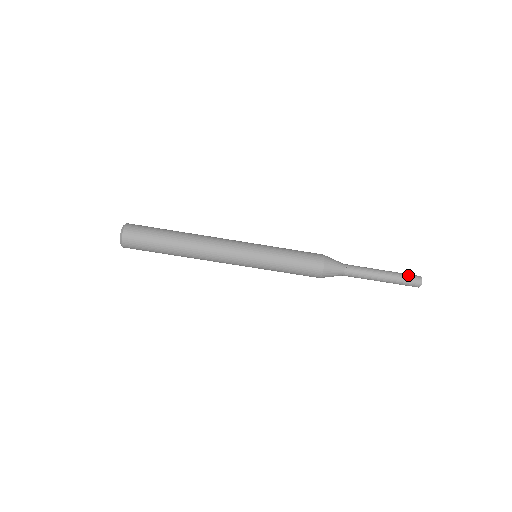
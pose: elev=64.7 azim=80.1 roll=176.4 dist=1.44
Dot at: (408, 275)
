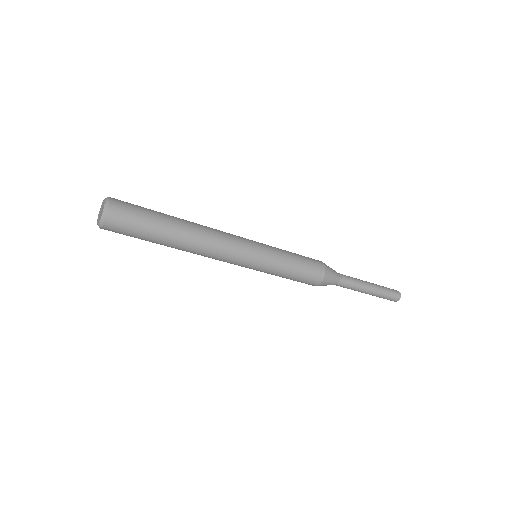
Dot at: (390, 295)
